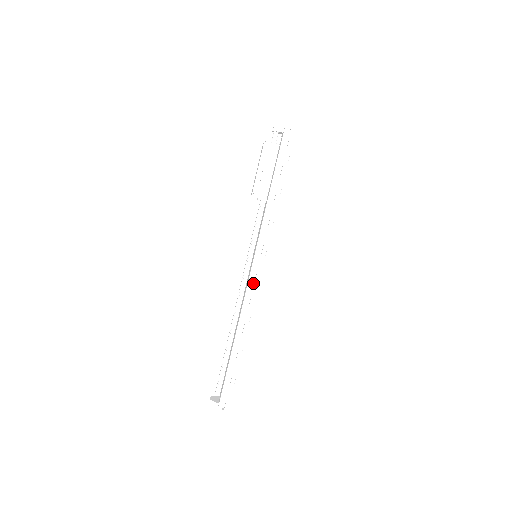
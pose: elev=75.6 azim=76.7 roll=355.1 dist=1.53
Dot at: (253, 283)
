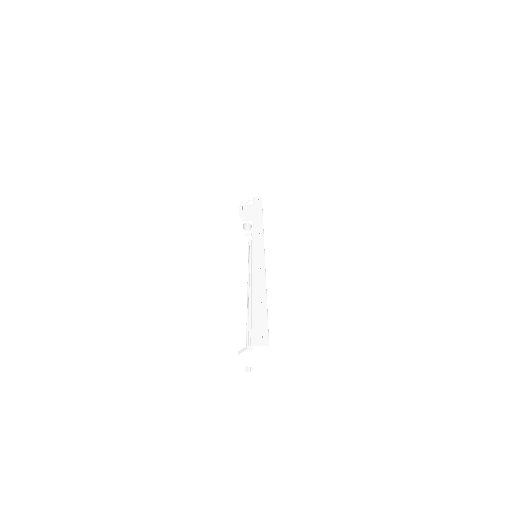
Dot at: (259, 255)
